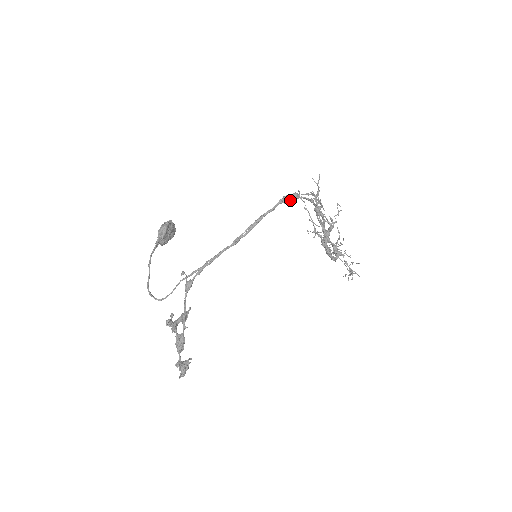
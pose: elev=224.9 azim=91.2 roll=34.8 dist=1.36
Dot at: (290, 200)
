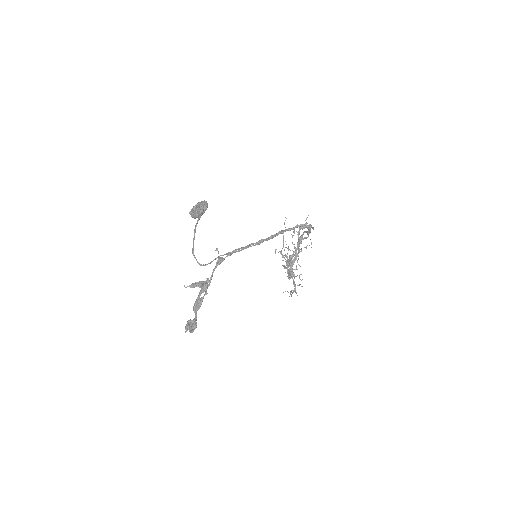
Dot at: (304, 228)
